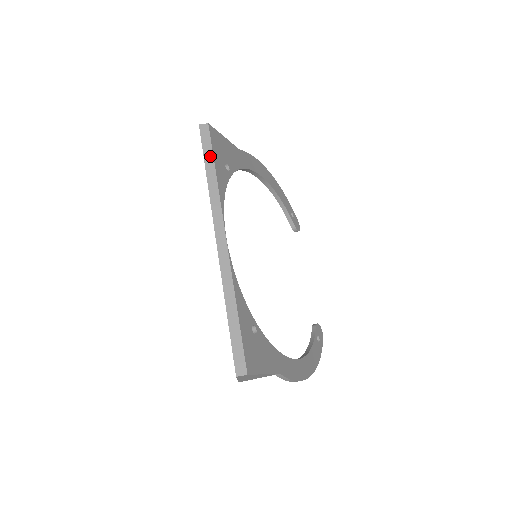
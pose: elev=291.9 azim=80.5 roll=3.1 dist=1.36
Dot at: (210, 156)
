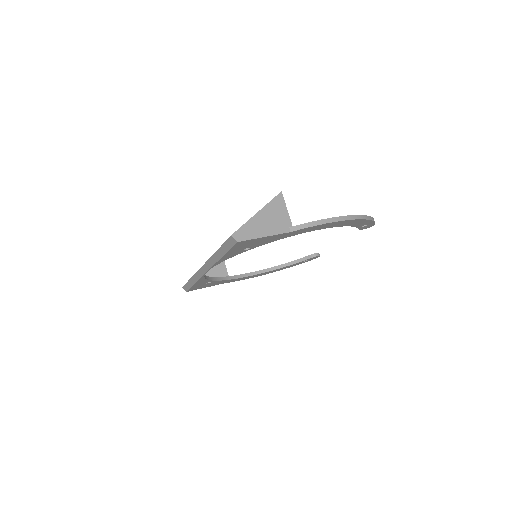
Dot at: (225, 251)
